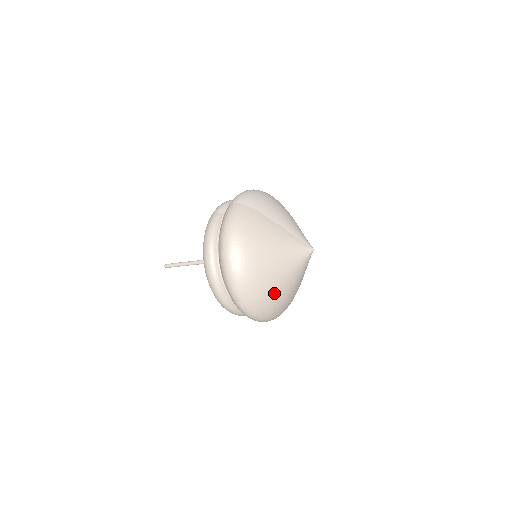
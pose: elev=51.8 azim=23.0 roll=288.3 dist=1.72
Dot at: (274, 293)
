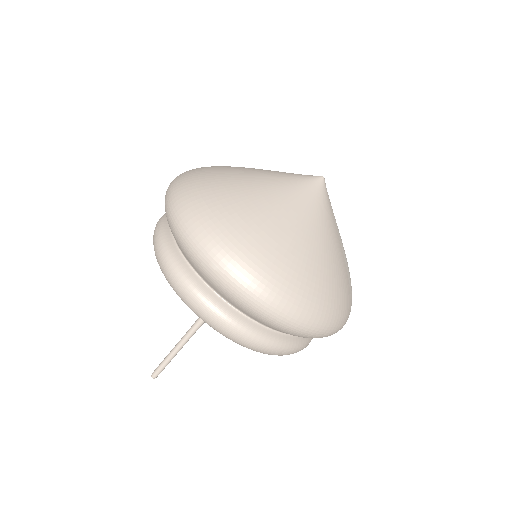
Dot at: (274, 236)
